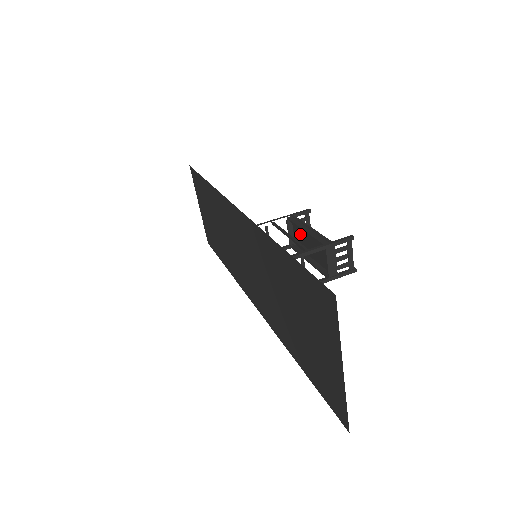
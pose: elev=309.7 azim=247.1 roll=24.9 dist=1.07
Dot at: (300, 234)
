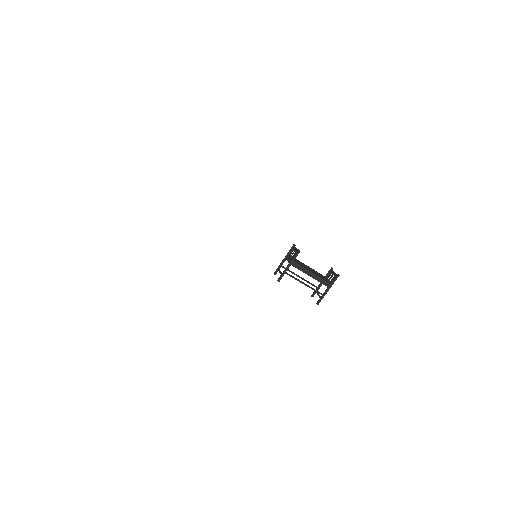
Dot at: occluded
